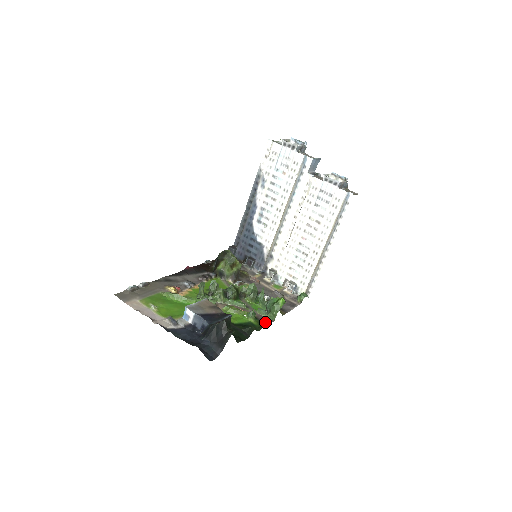
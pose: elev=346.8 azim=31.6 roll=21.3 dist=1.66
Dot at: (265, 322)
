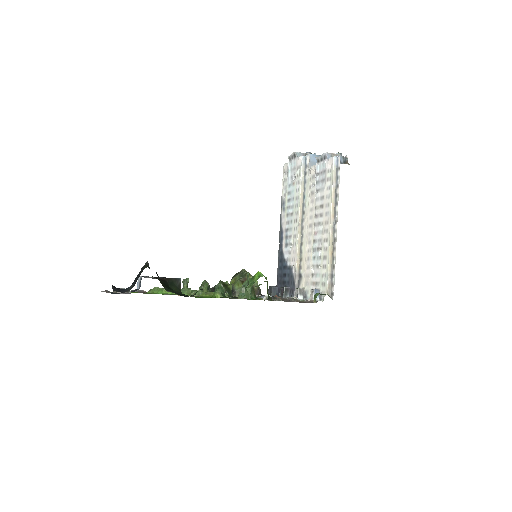
Dot at: occluded
